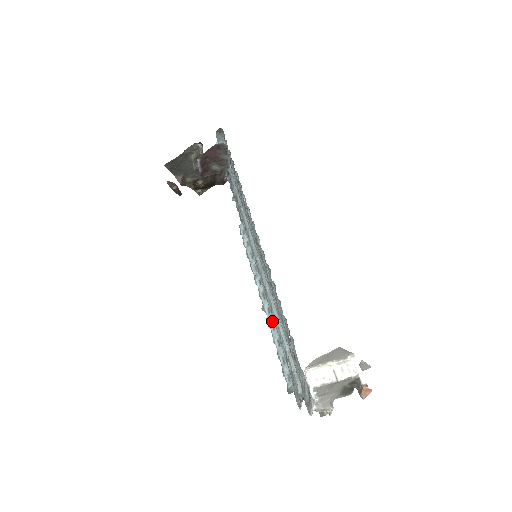
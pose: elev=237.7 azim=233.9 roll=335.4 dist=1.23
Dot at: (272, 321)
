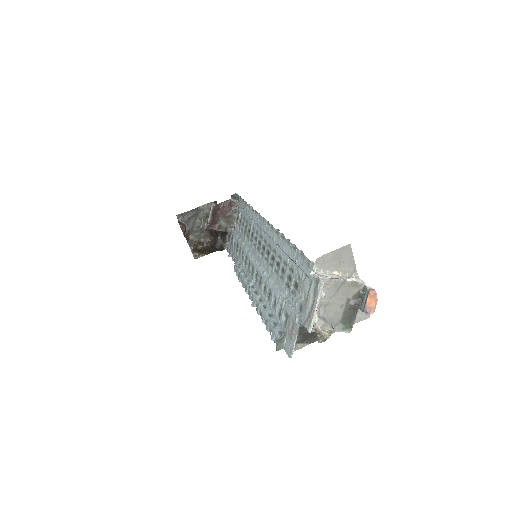
Dot at: (264, 304)
